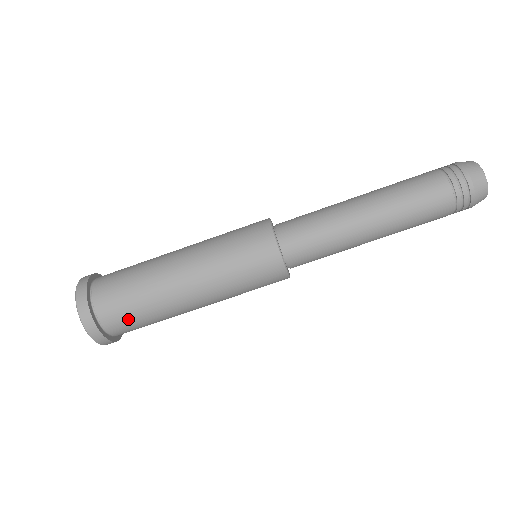
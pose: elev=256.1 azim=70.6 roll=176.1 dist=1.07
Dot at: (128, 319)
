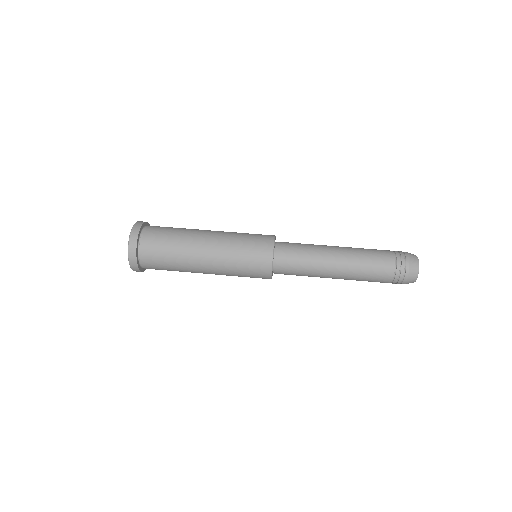
Dot at: (158, 263)
